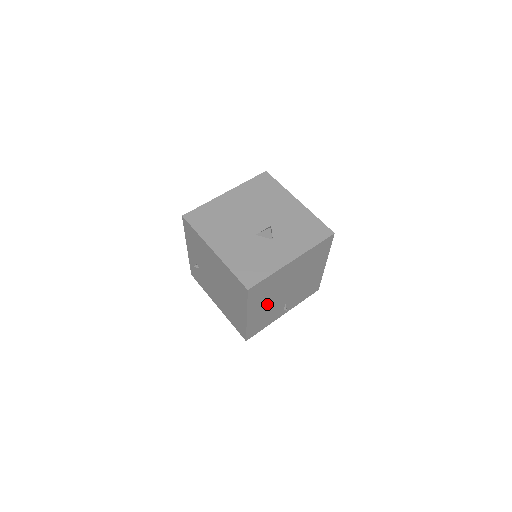
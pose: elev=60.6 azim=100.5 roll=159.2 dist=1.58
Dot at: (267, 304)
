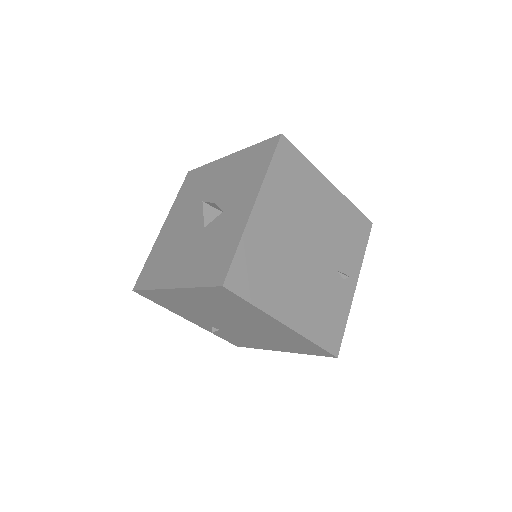
Dot at: (298, 288)
